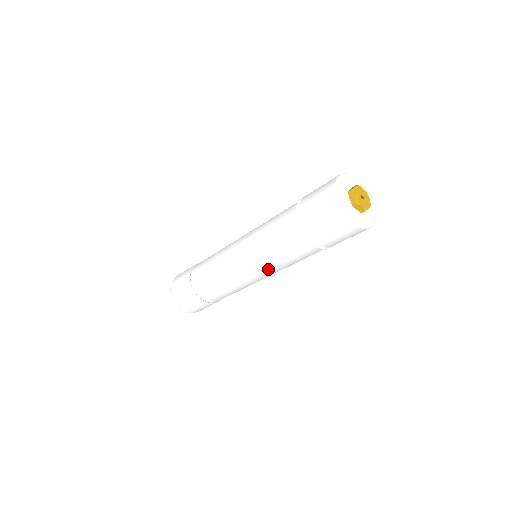
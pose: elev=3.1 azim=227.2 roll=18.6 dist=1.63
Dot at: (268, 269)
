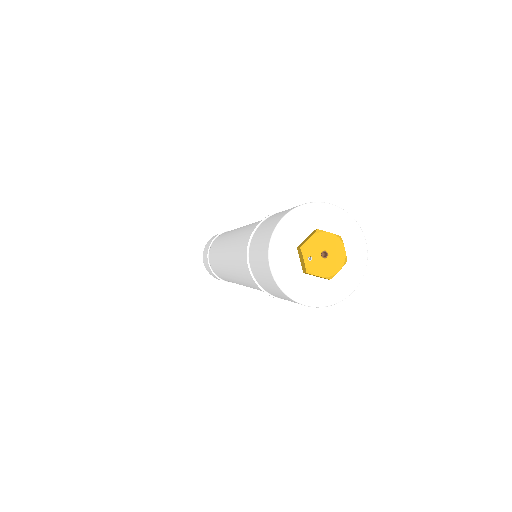
Dot at: occluded
